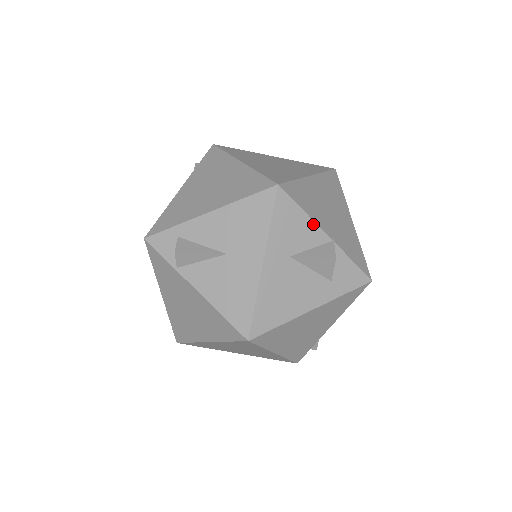
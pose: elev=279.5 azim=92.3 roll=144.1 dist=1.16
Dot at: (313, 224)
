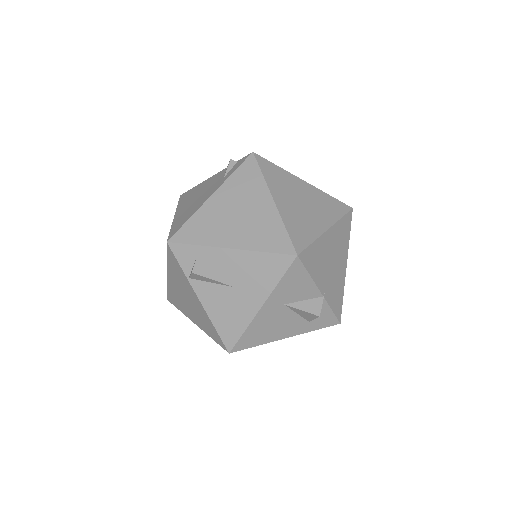
Dot at: (313, 284)
